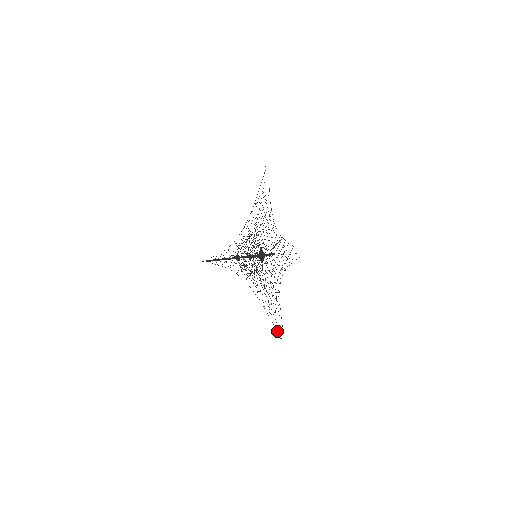
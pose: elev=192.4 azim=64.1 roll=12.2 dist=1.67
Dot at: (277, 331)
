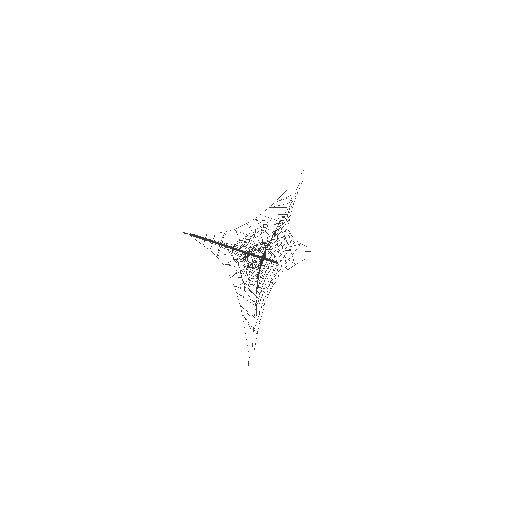
Dot at: occluded
